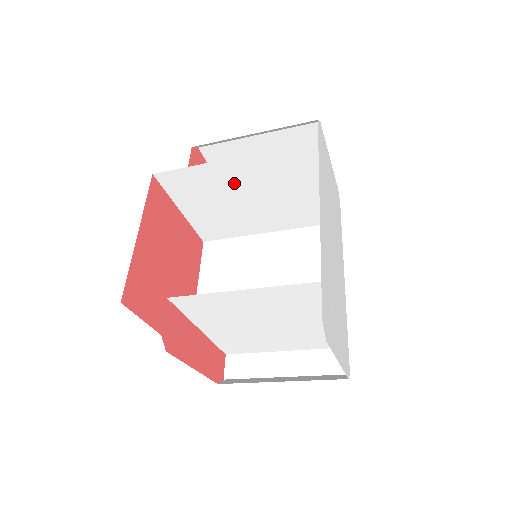
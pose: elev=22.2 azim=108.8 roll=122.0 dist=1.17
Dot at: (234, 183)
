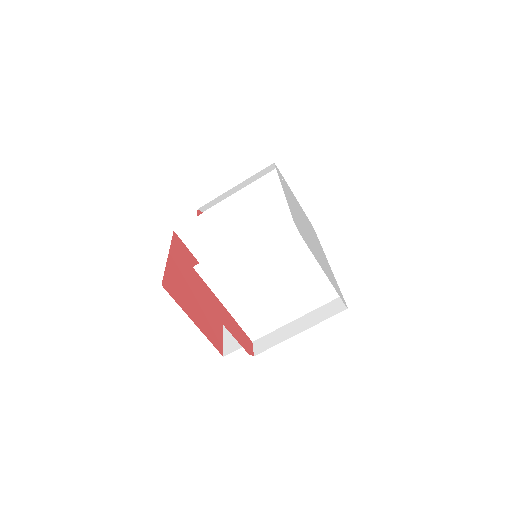
Dot at: (231, 223)
